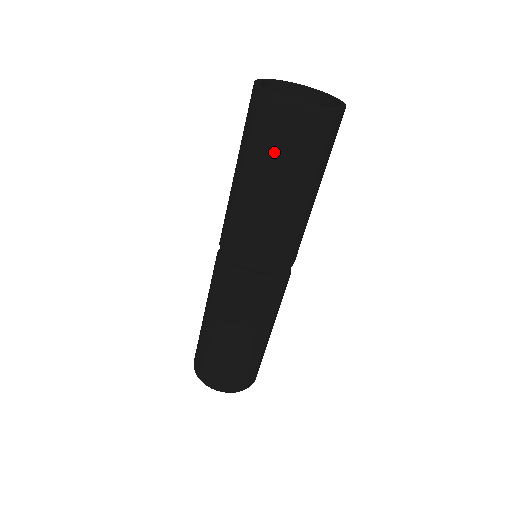
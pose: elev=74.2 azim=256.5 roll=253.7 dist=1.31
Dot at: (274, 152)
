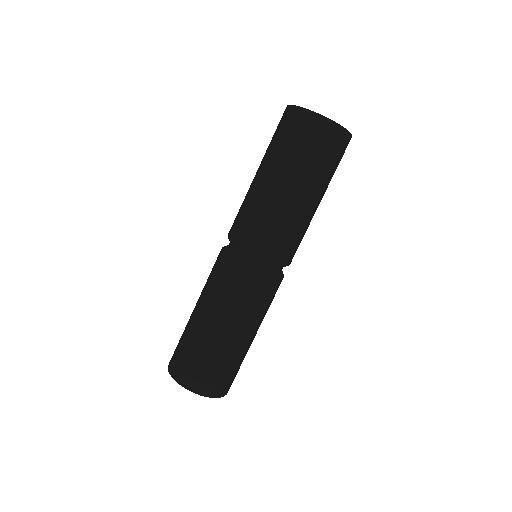
Dot at: (291, 147)
